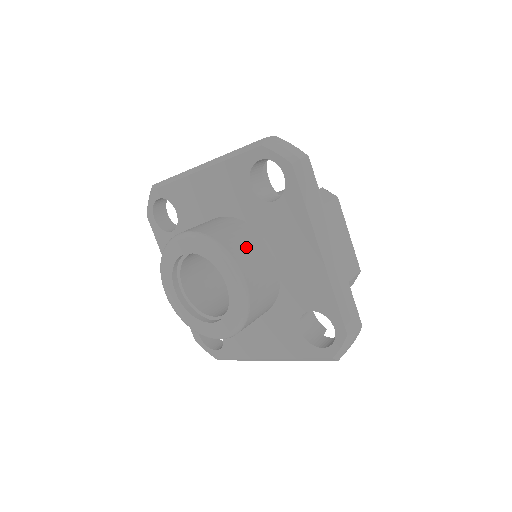
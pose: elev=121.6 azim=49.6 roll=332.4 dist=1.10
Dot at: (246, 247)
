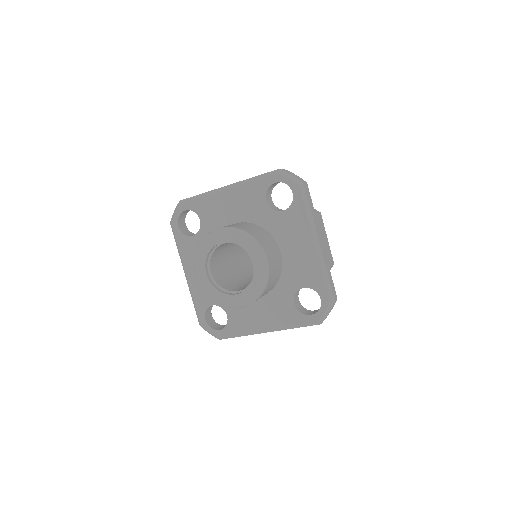
Dot at: (265, 240)
